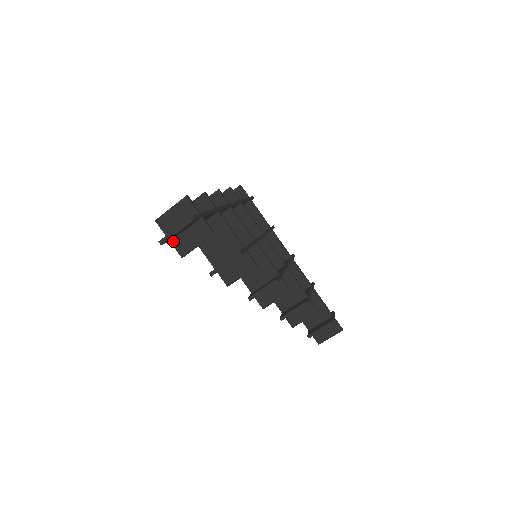
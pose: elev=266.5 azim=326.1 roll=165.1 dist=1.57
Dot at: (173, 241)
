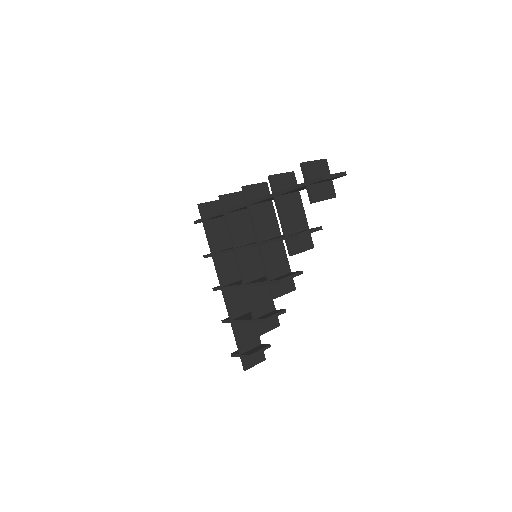
Dot at: (311, 186)
